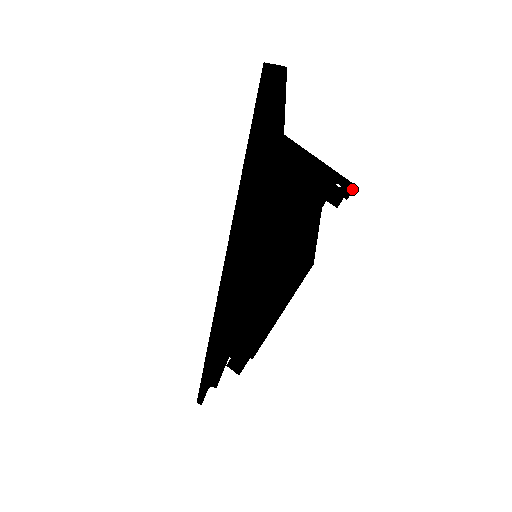
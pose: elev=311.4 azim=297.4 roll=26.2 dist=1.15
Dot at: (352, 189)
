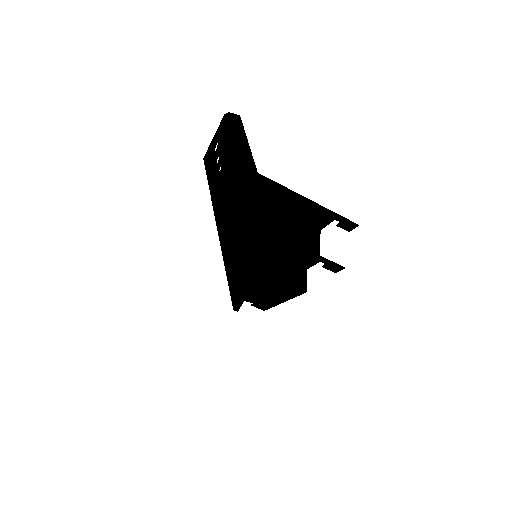
Dot at: (354, 227)
